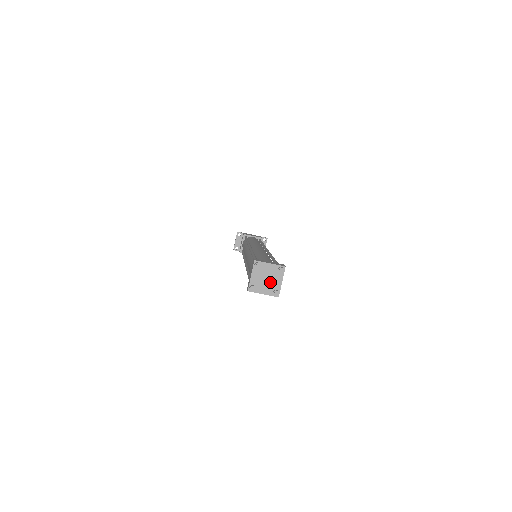
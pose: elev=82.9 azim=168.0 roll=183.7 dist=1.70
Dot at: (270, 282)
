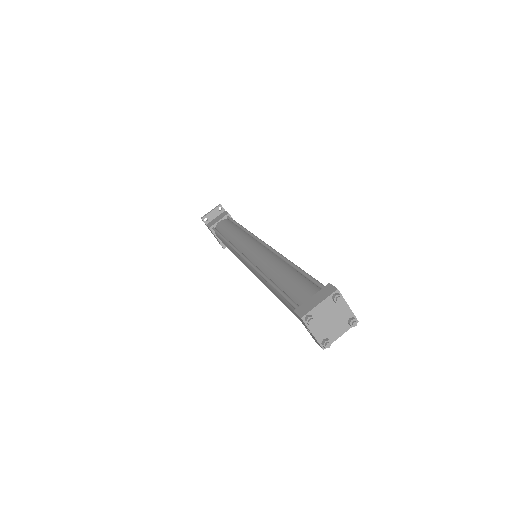
Dot at: (331, 326)
